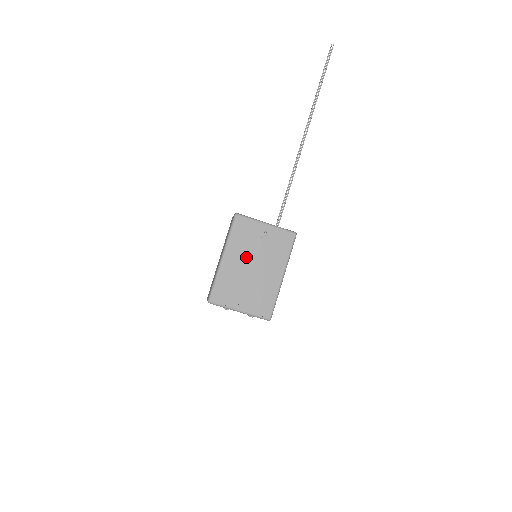
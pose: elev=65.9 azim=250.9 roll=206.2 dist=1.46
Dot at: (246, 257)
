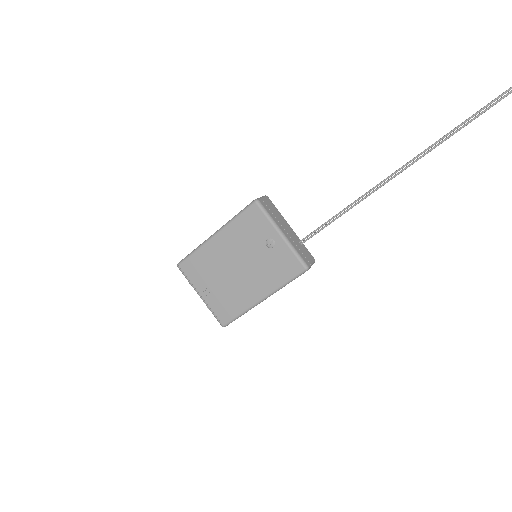
Dot at: (237, 252)
